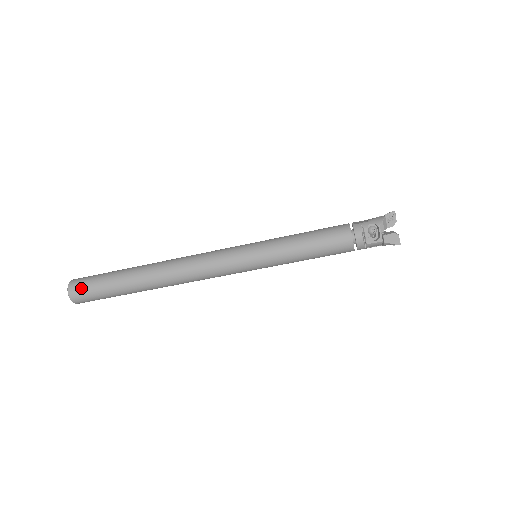
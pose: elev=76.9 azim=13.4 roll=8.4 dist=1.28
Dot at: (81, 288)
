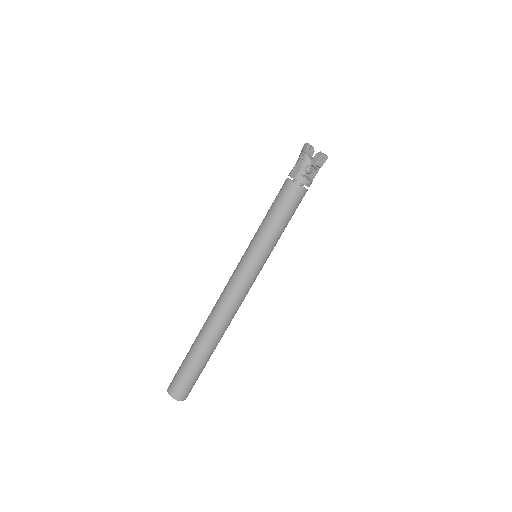
Dot at: (183, 390)
